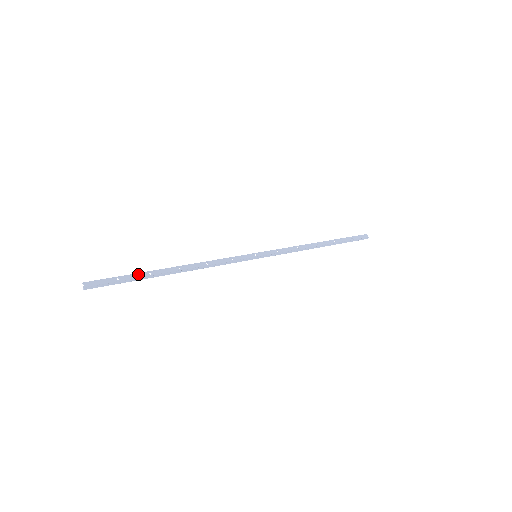
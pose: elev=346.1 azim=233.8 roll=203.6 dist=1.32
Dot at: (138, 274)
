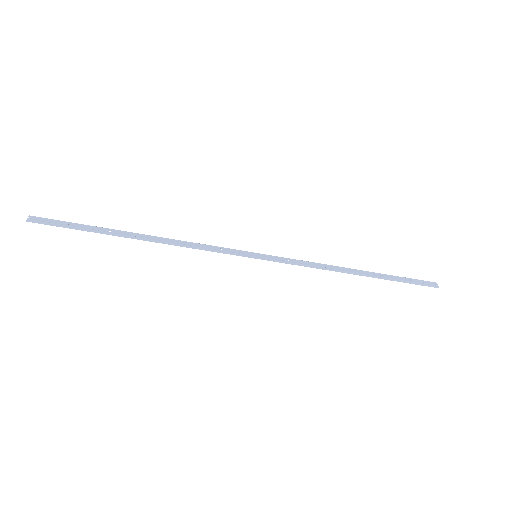
Dot at: (95, 227)
